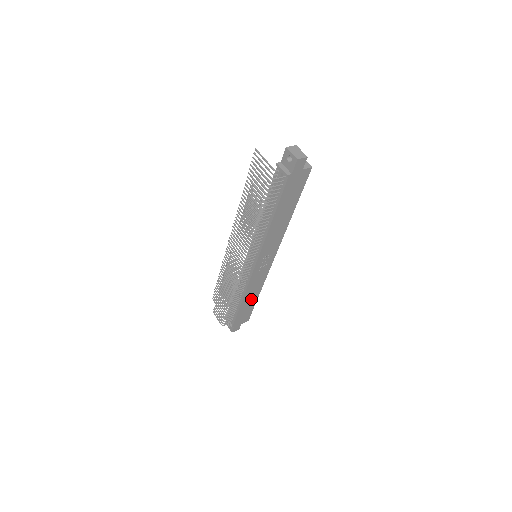
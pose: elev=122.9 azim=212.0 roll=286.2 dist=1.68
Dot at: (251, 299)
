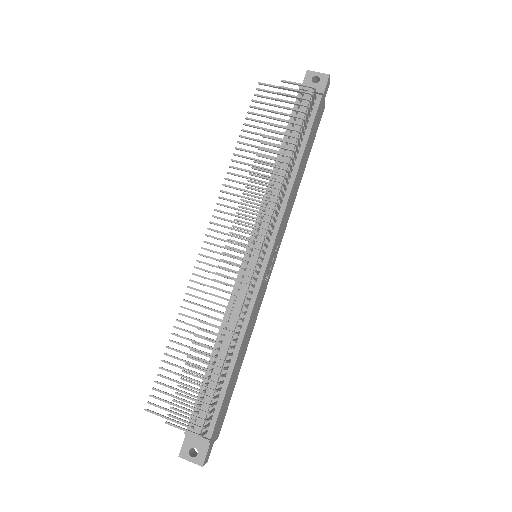
Dot at: (239, 361)
